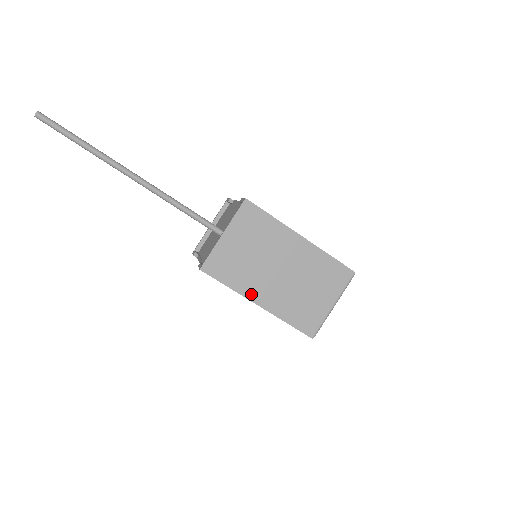
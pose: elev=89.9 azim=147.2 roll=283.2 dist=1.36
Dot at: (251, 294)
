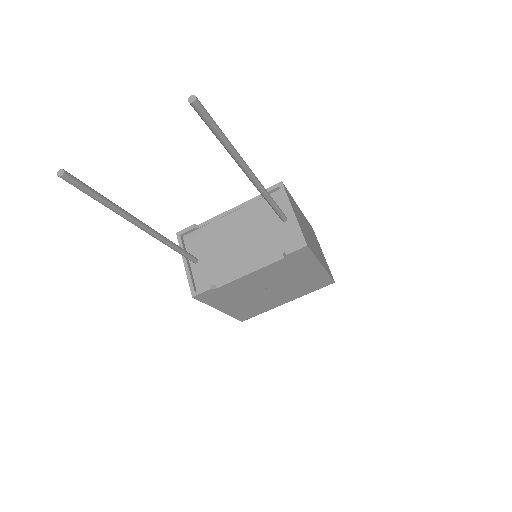
Dot at: (318, 258)
